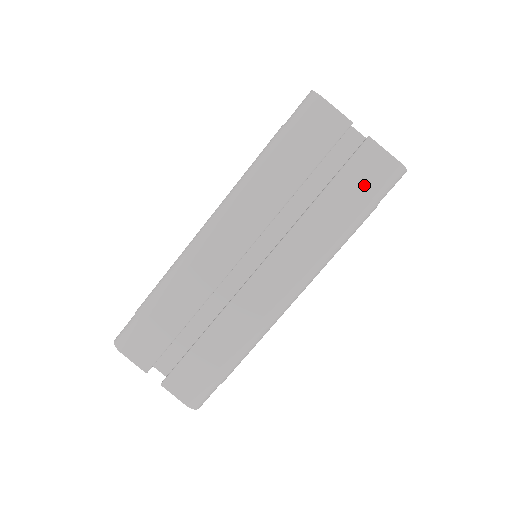
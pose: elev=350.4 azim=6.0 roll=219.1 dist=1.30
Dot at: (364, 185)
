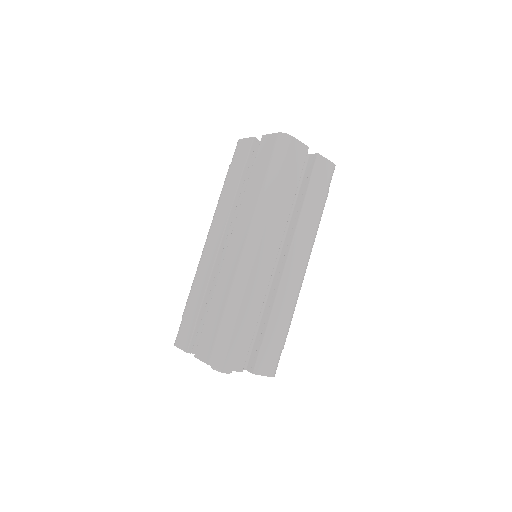
Dot at: (266, 157)
